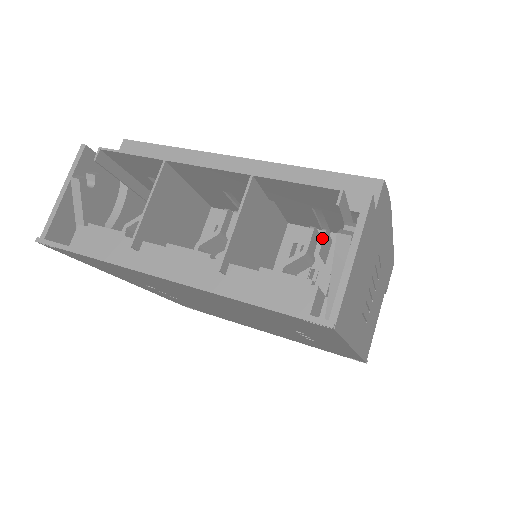
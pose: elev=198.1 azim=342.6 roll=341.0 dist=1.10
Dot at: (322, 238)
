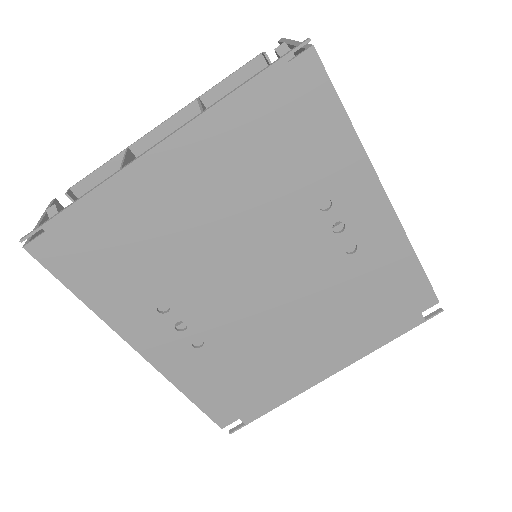
Dot at: occluded
